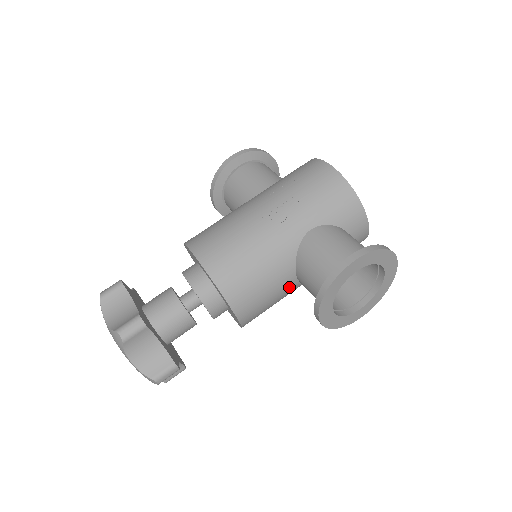
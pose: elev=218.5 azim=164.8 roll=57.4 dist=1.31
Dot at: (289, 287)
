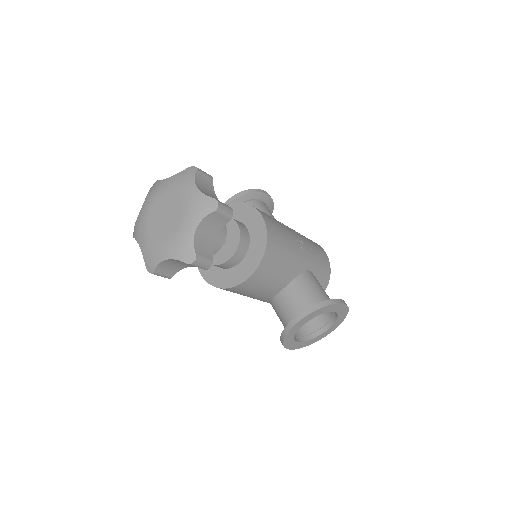
Dot at: (273, 291)
